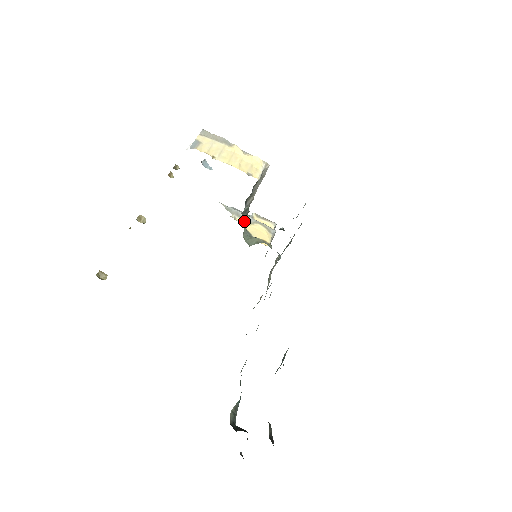
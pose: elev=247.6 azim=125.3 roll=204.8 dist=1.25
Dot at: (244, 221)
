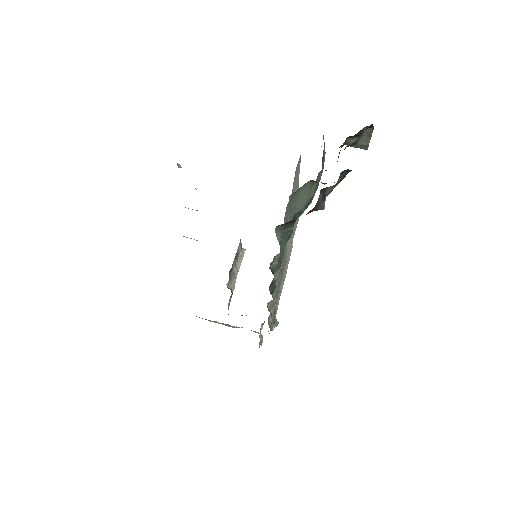
Dot at: occluded
